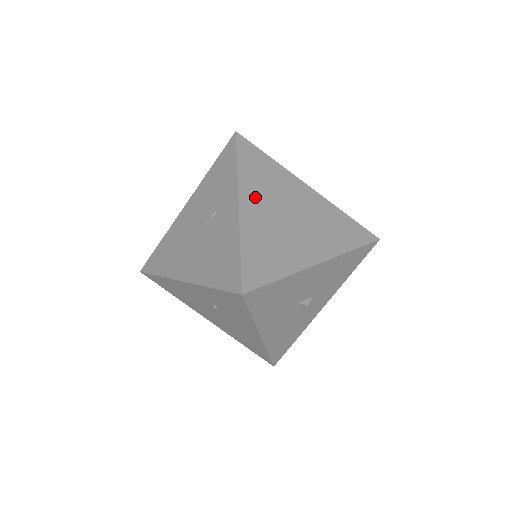
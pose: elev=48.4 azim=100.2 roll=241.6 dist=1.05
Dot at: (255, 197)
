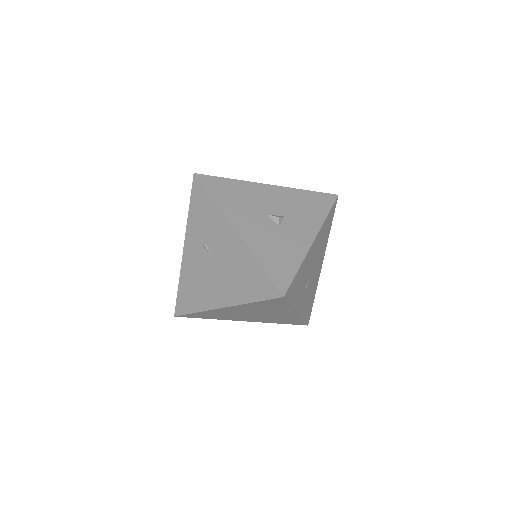
Dot at: occluded
